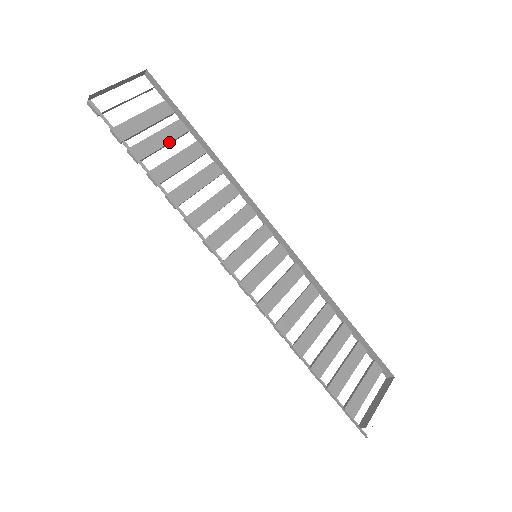
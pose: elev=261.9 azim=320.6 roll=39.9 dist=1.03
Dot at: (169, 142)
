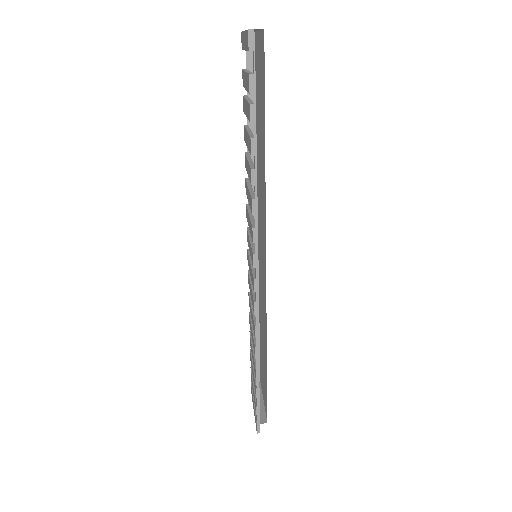
Dot at: occluded
